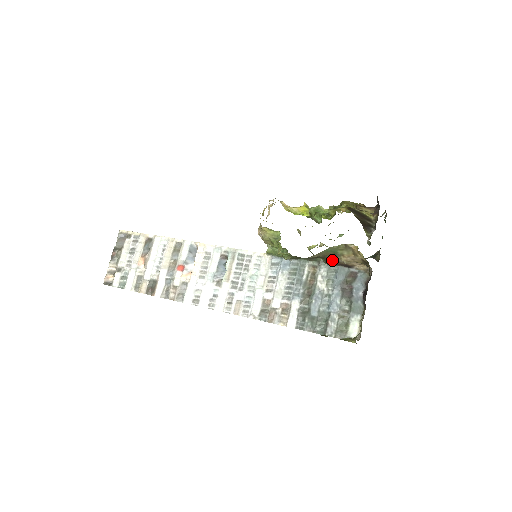
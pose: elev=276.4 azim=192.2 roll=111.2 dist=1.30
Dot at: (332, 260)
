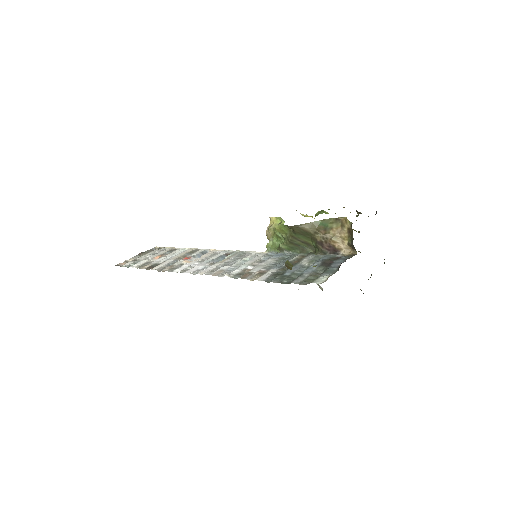
Dot at: (321, 239)
